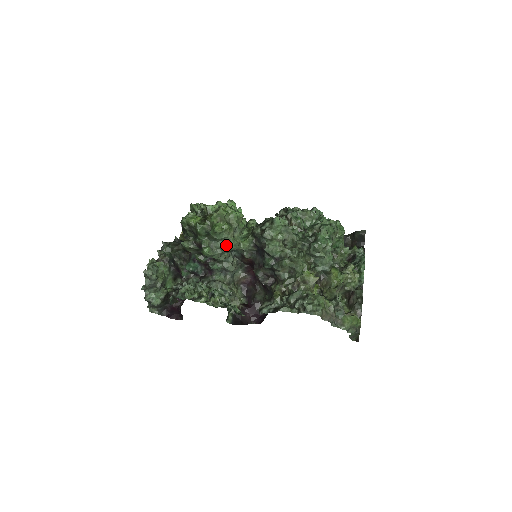
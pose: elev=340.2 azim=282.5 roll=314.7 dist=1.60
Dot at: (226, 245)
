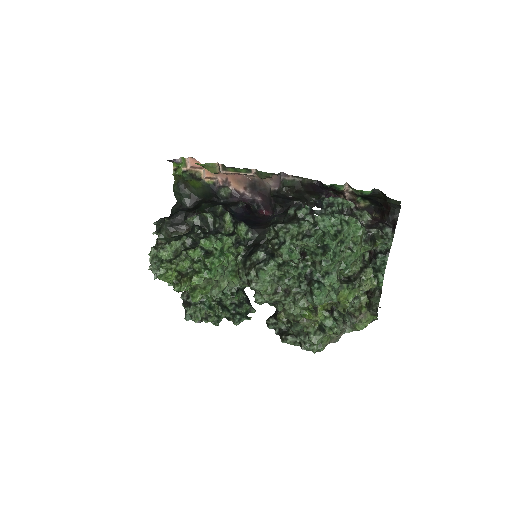
Dot at: (213, 293)
